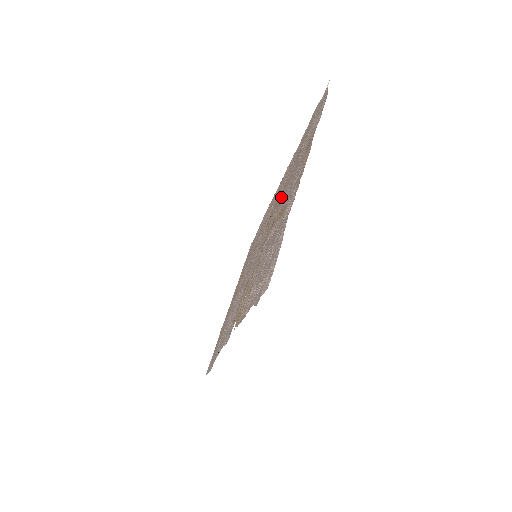
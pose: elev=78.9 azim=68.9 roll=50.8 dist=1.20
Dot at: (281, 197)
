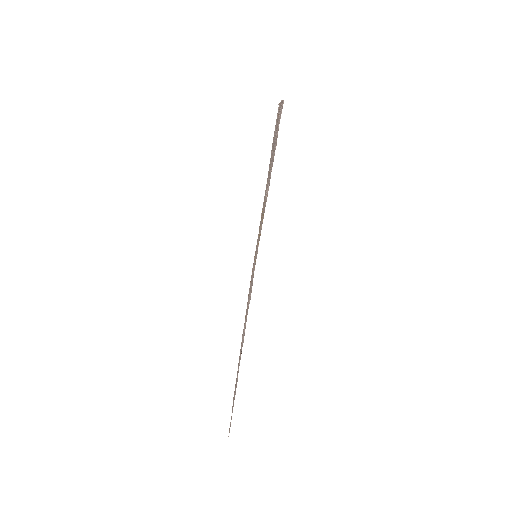
Dot at: occluded
